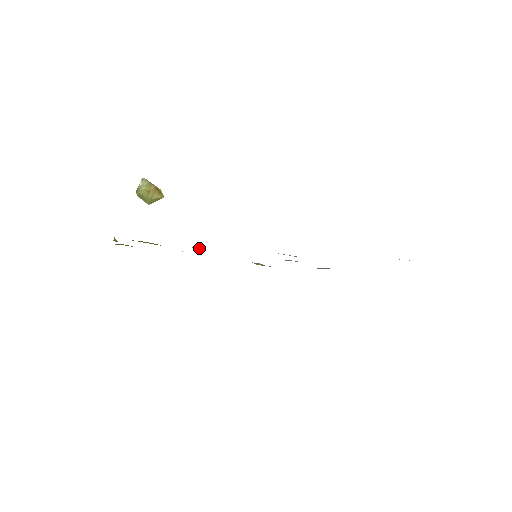
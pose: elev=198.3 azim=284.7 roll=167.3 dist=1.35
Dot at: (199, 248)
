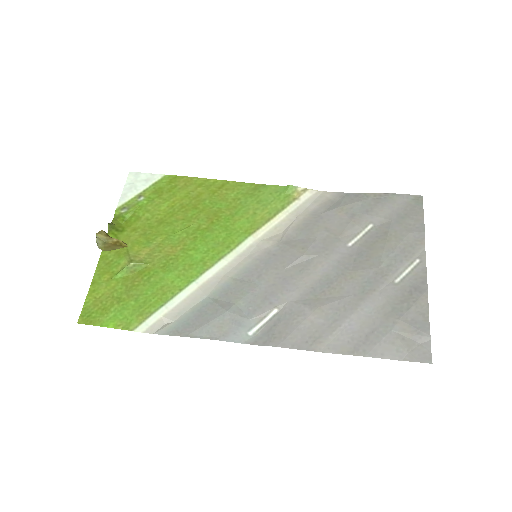
Dot at: (167, 319)
